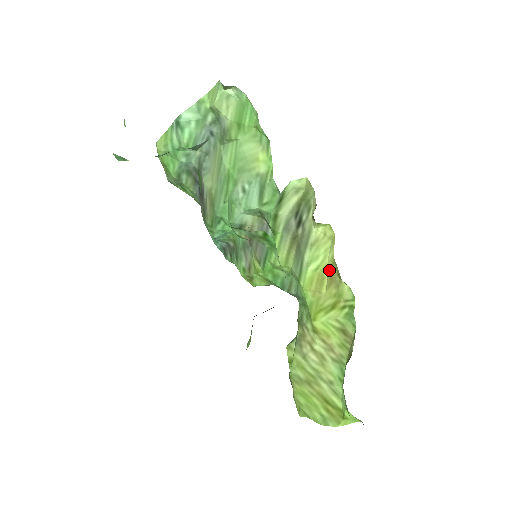
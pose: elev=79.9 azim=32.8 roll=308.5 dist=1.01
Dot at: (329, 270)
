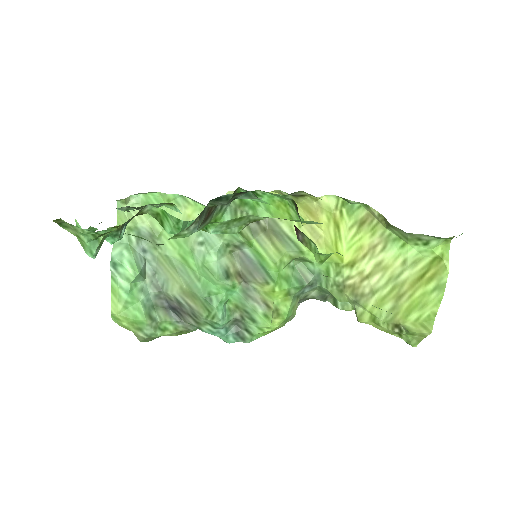
Dot at: (306, 216)
